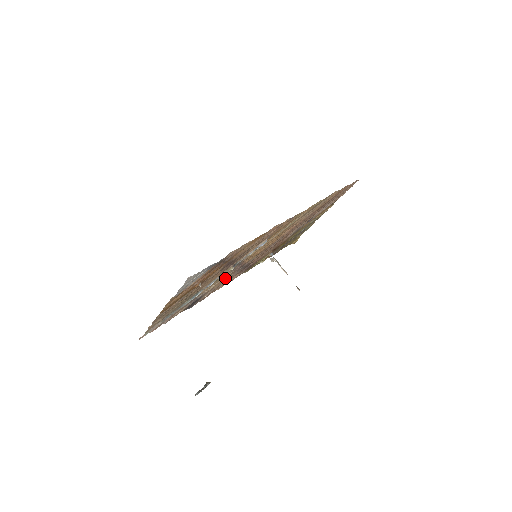
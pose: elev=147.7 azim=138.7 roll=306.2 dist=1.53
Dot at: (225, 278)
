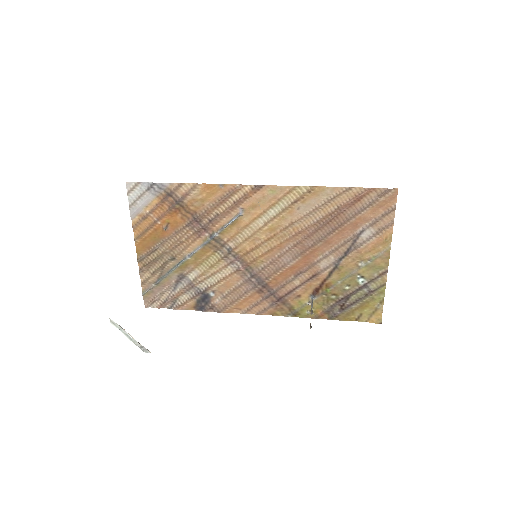
Dot at: (233, 282)
